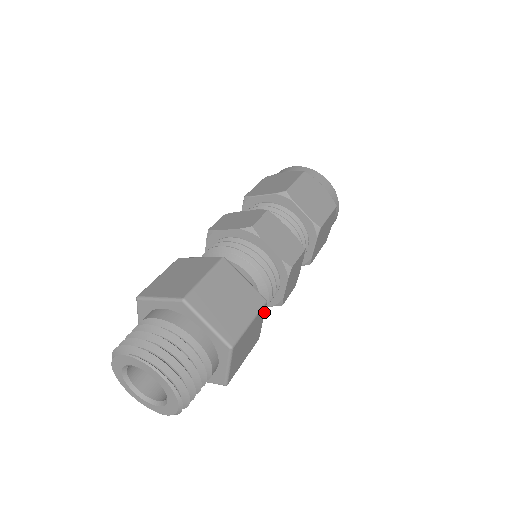
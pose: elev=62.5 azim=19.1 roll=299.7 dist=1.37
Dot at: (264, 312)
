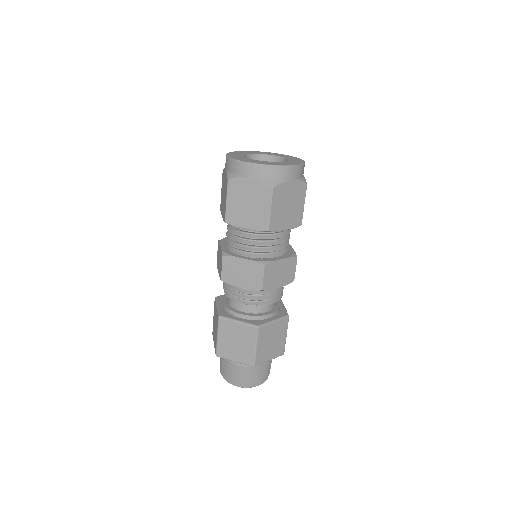
Dot at: (266, 326)
